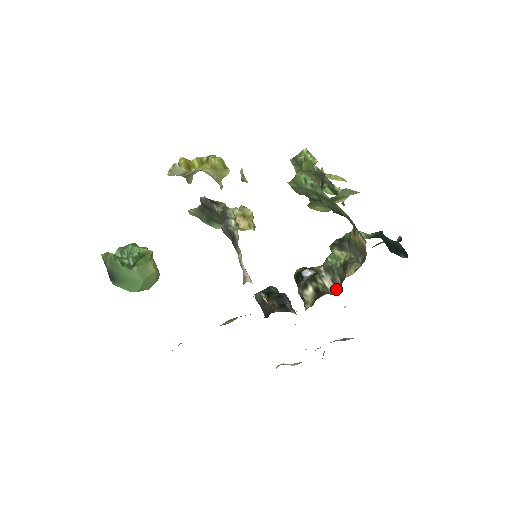
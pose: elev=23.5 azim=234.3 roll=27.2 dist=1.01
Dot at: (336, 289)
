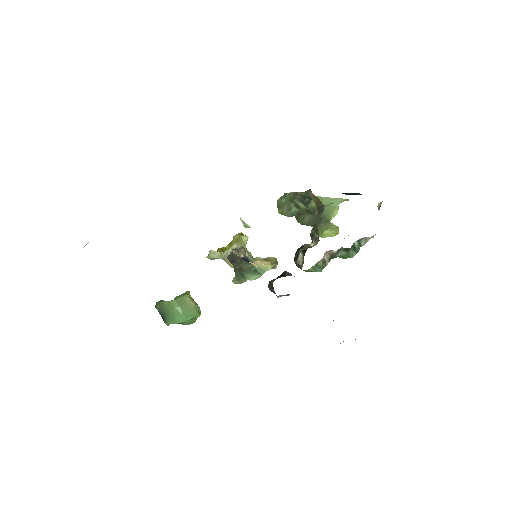
Dot at: (317, 242)
